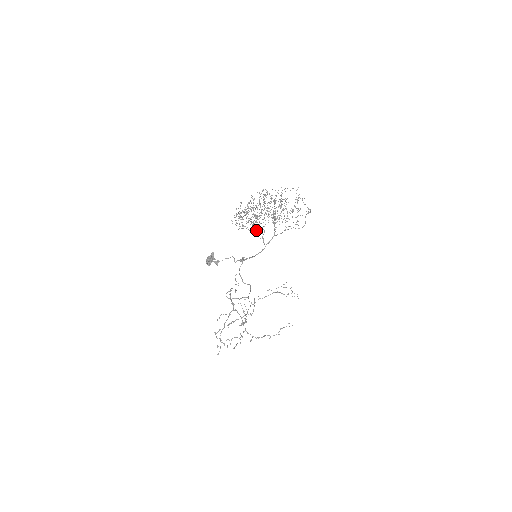
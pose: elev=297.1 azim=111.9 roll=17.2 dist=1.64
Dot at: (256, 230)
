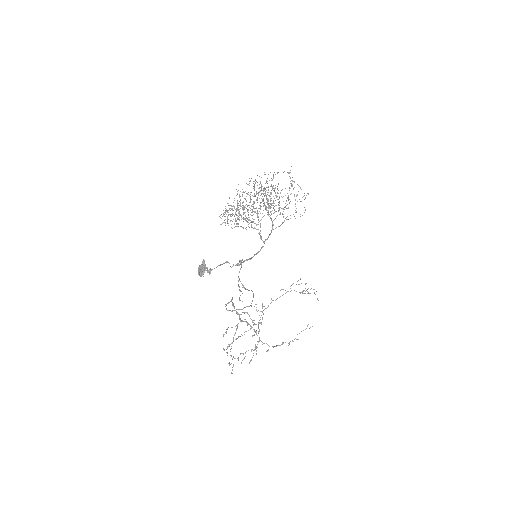
Dot at: (251, 226)
